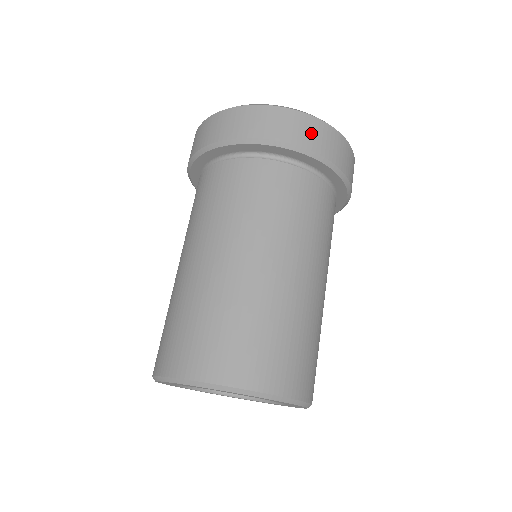
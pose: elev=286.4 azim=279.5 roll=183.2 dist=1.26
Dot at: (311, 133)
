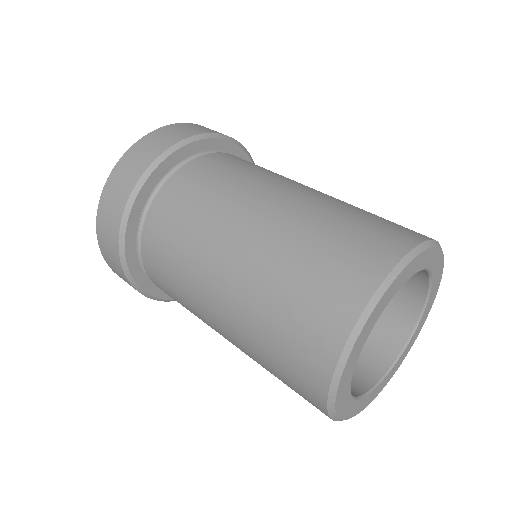
Dot at: occluded
